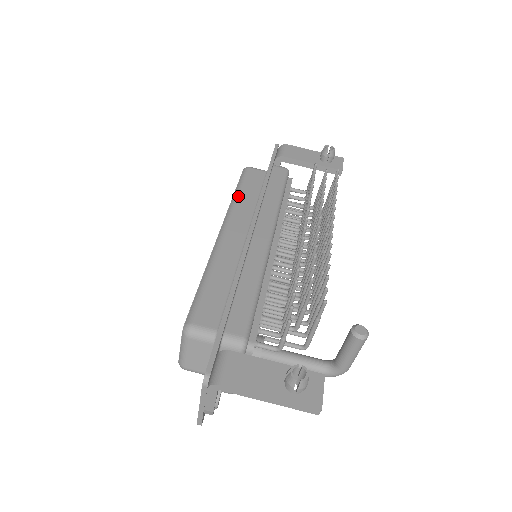
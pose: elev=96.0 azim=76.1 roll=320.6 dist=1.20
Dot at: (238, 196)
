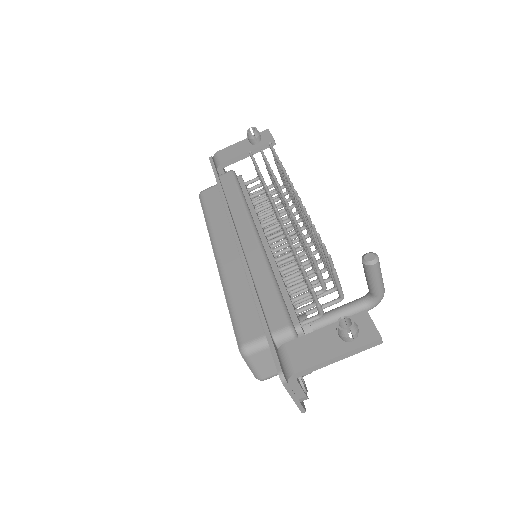
Dot at: (209, 221)
